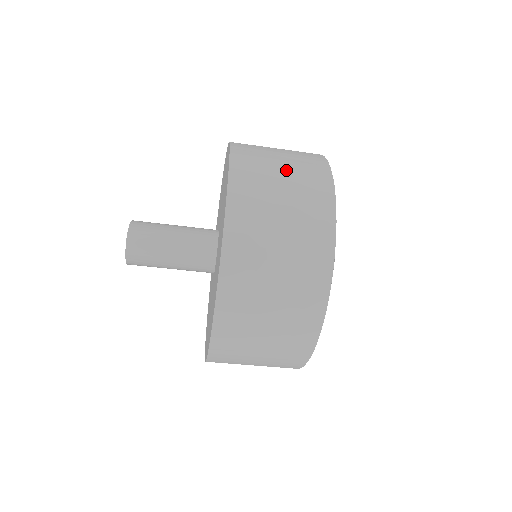
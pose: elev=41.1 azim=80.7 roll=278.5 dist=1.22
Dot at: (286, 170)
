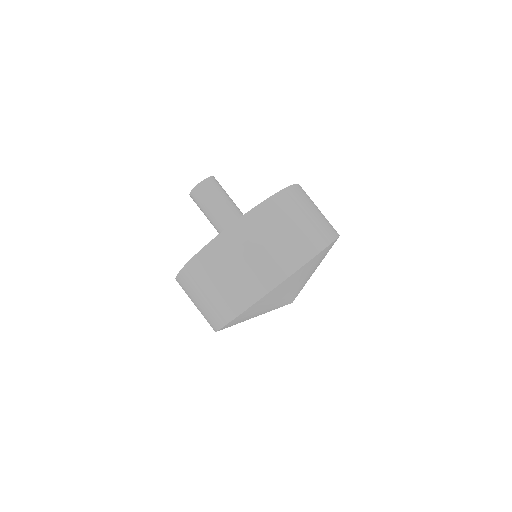
Dot at: occluded
